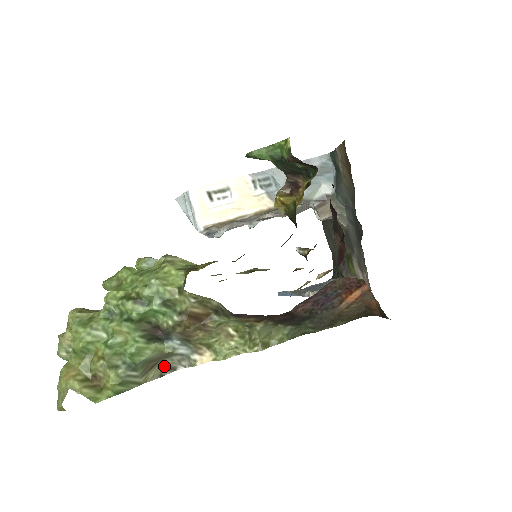
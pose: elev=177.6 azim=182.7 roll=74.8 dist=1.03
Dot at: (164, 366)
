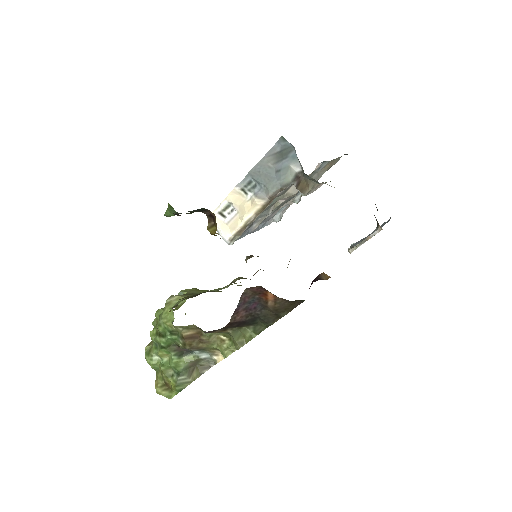
Dot at: (201, 367)
